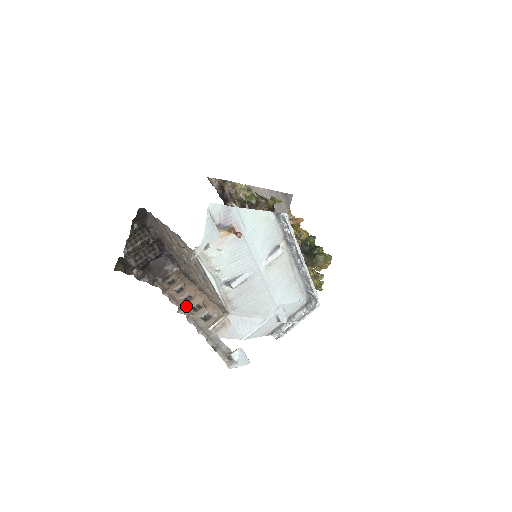
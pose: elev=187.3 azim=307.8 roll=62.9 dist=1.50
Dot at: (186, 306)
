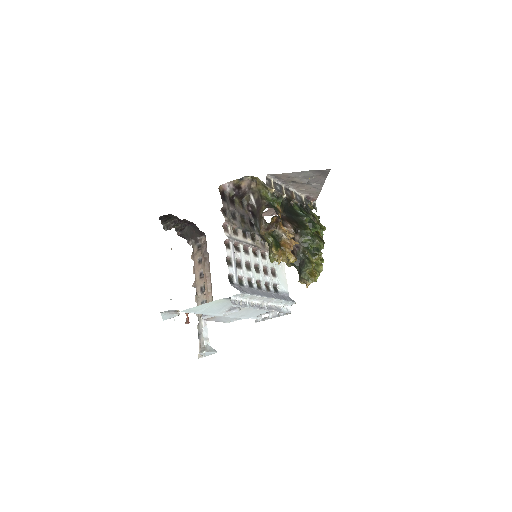
Dot at: (198, 283)
